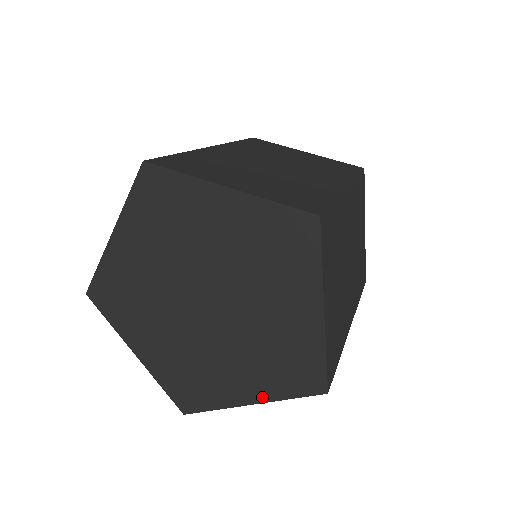
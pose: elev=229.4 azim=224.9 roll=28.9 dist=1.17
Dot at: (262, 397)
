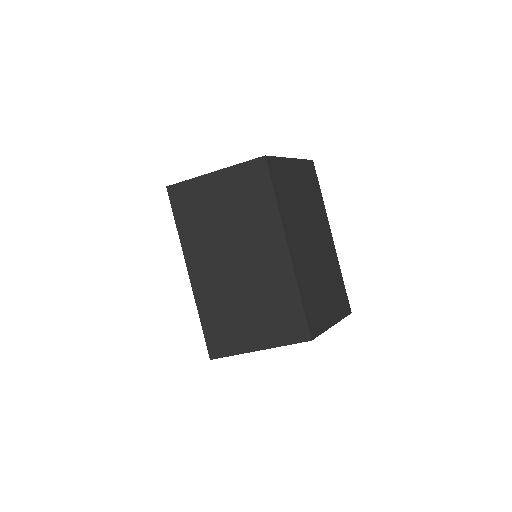
Dot at: (225, 169)
